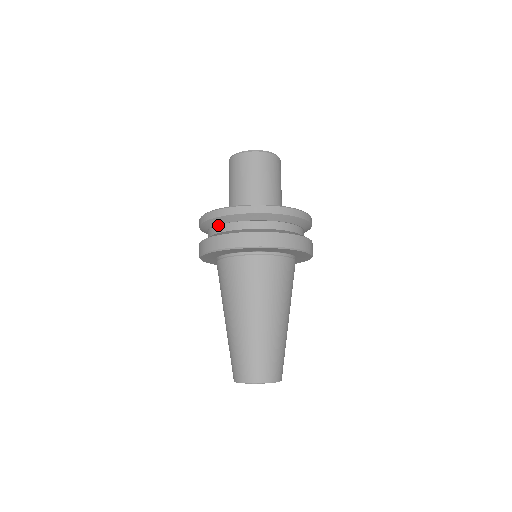
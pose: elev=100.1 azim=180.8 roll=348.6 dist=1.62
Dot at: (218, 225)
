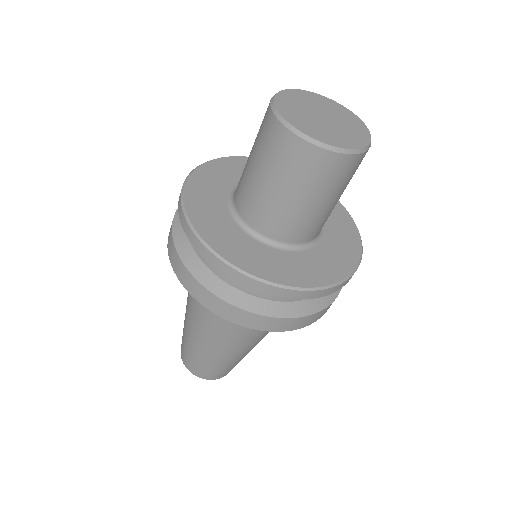
Dot at: occluded
